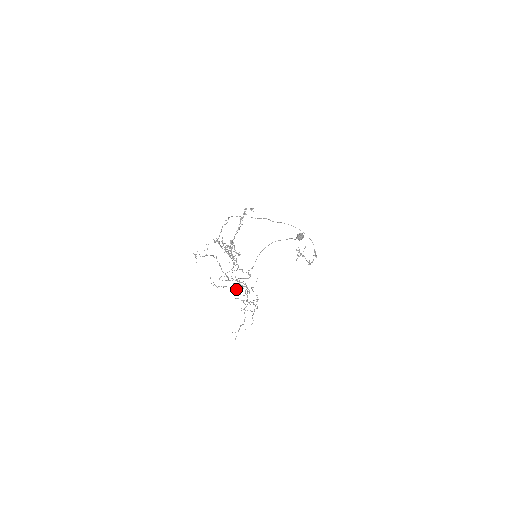
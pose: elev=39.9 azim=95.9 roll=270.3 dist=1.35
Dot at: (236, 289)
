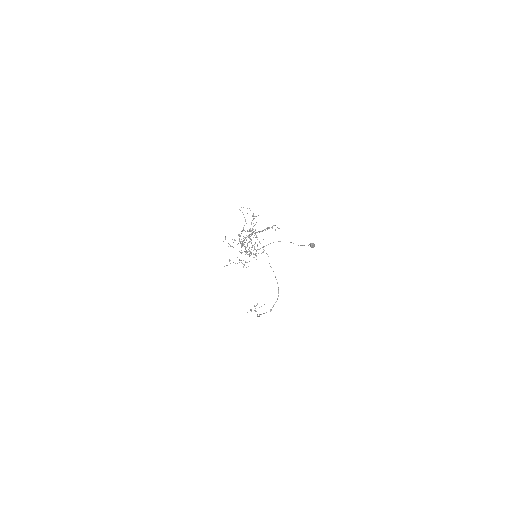
Dot at: occluded
